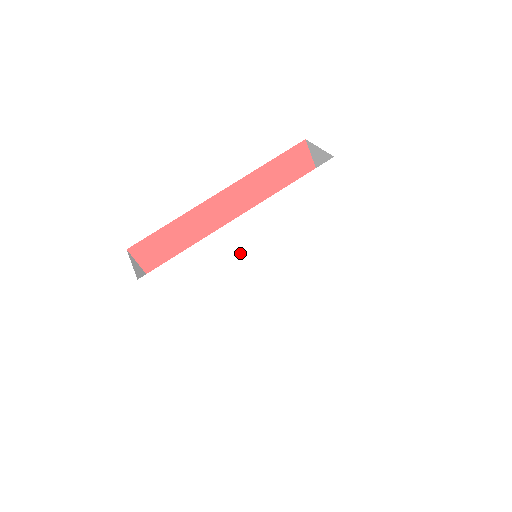
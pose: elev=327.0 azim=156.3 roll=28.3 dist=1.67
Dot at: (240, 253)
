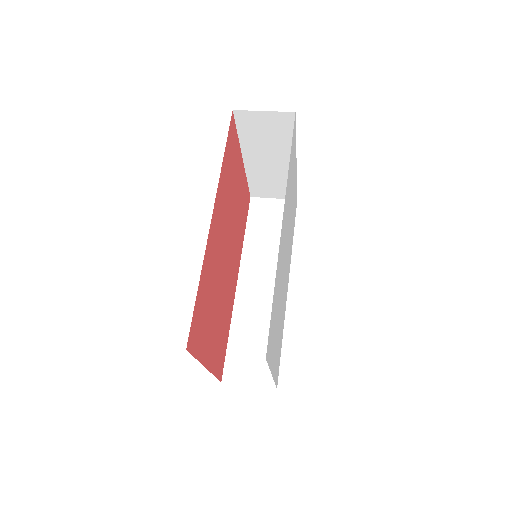
Dot at: (282, 257)
